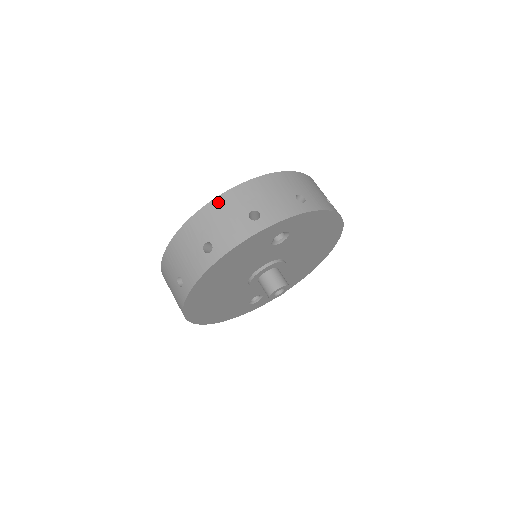
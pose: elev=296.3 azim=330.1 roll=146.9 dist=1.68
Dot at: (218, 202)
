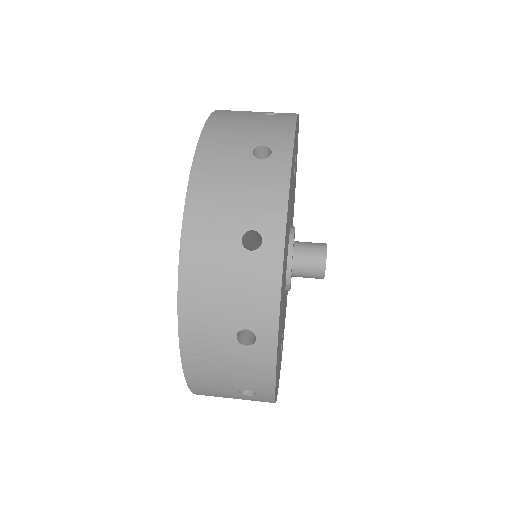
Dot at: (216, 120)
